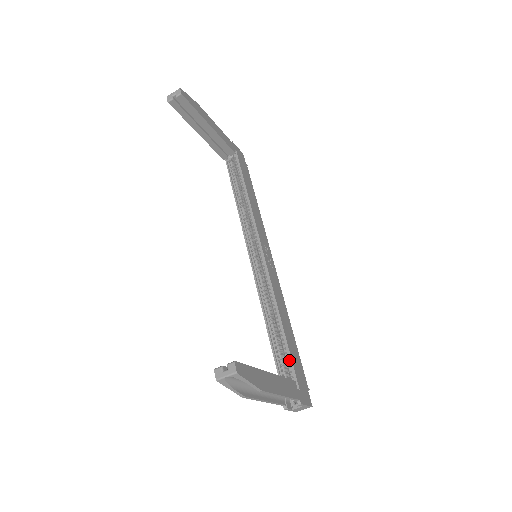
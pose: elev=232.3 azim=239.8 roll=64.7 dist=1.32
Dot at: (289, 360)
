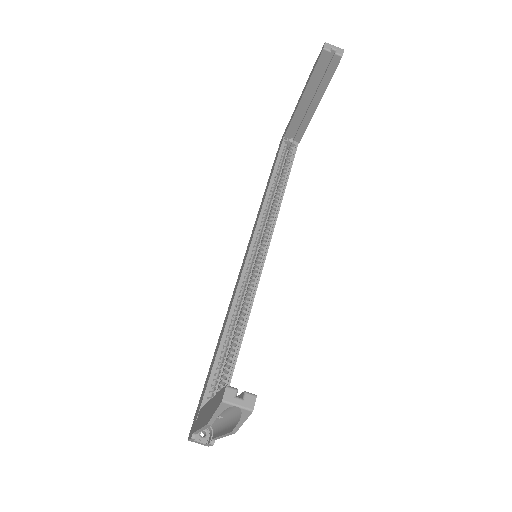
Dot at: occluded
